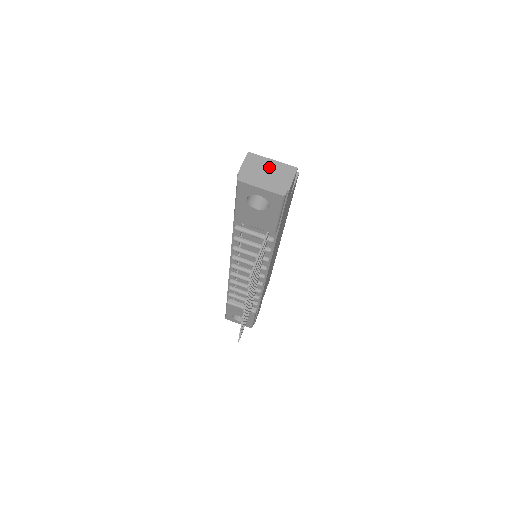
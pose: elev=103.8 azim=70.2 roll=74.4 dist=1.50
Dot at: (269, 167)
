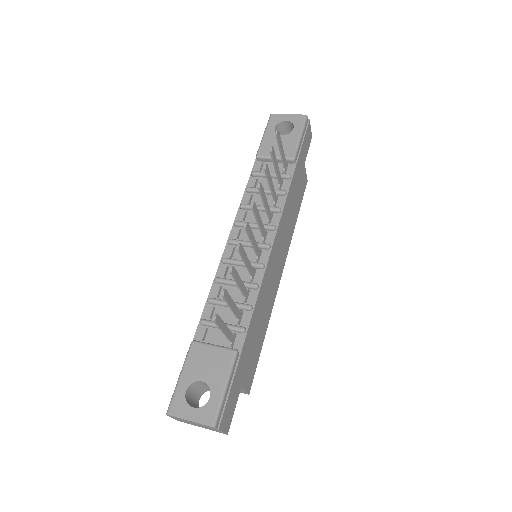
Dot at: occluded
